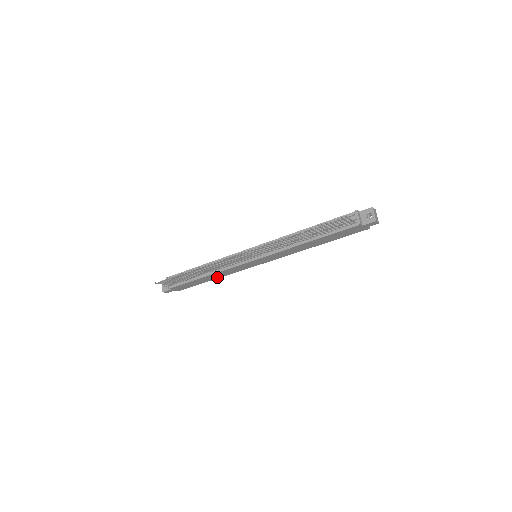
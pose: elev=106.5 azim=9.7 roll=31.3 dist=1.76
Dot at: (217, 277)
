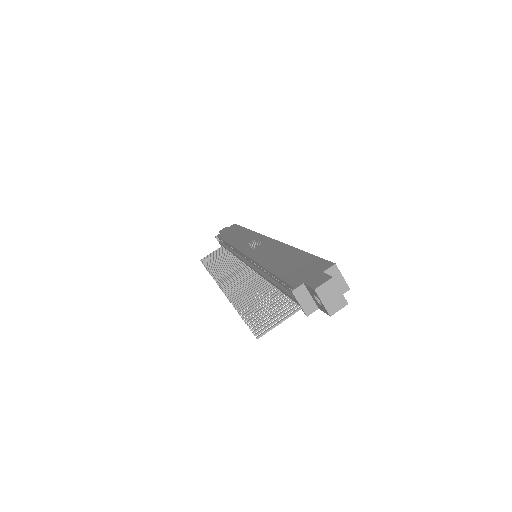
Dot at: occluded
